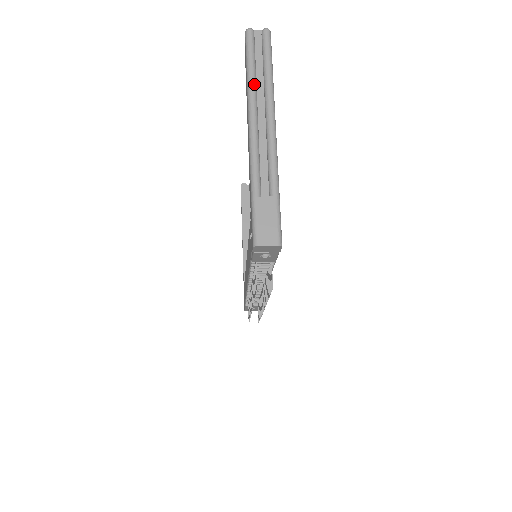
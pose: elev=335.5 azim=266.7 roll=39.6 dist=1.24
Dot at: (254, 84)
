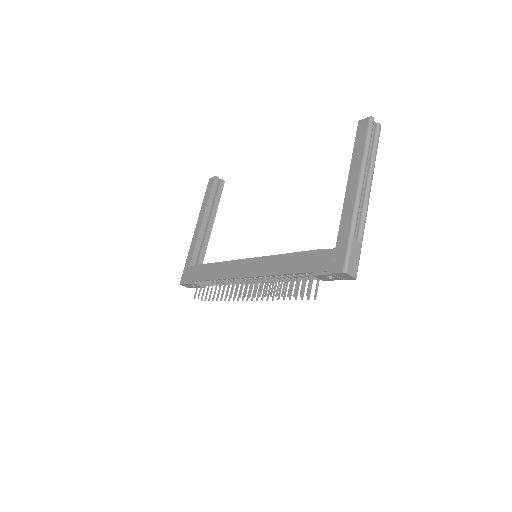
Dot at: occluded
